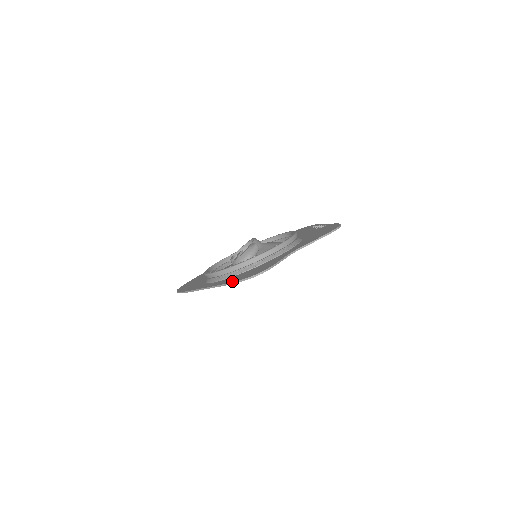
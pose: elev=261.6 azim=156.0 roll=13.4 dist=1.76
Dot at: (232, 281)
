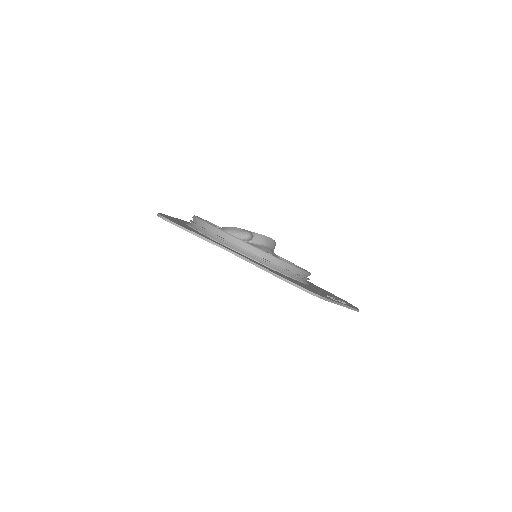
Dot at: occluded
